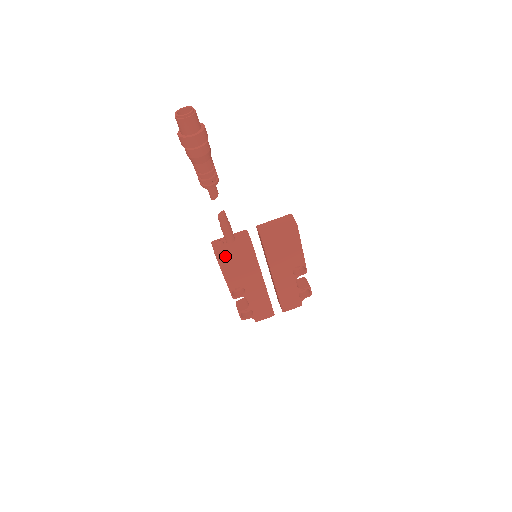
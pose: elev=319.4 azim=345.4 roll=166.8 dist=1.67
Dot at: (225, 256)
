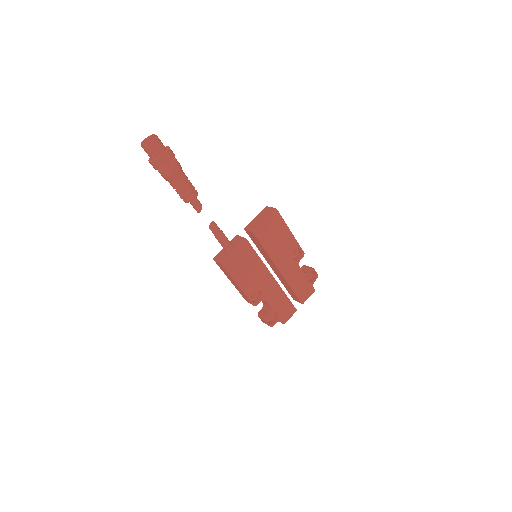
Dot at: (231, 263)
